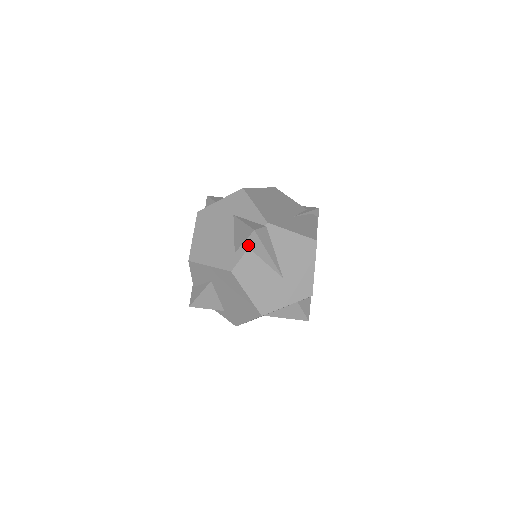
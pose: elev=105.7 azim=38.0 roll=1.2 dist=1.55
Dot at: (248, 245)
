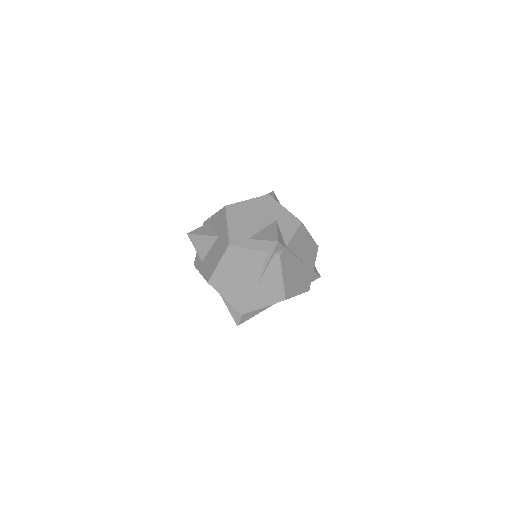
Dot at: occluded
